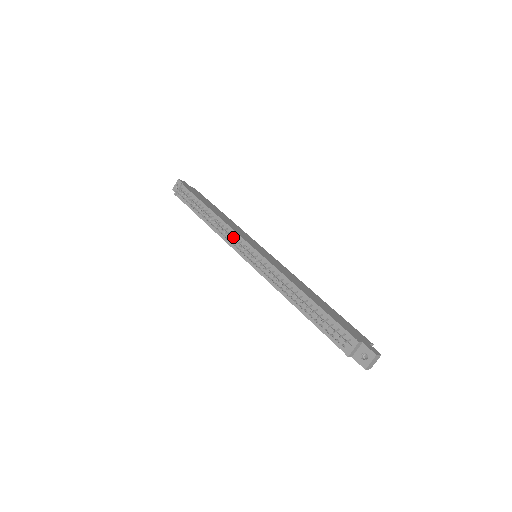
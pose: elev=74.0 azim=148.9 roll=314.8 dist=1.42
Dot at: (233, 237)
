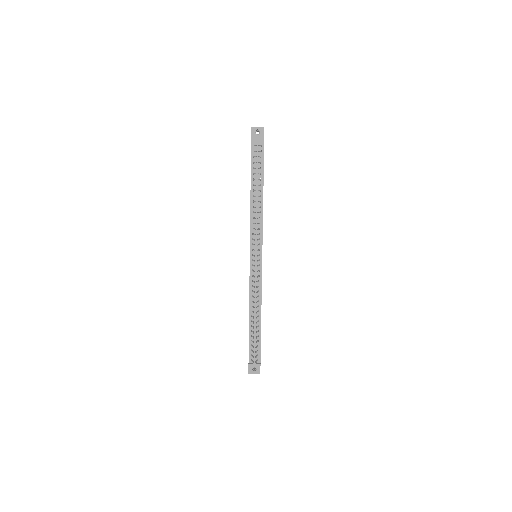
Dot at: (258, 233)
